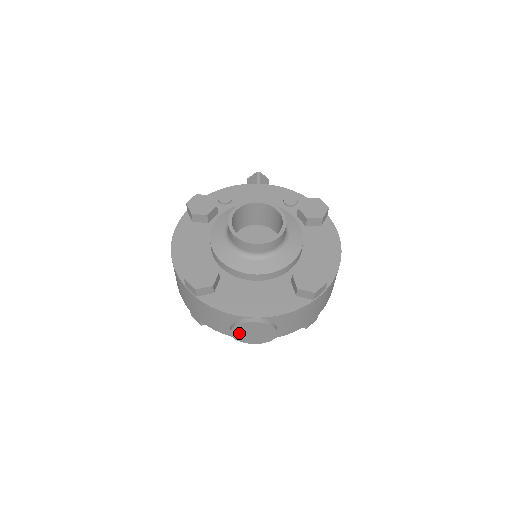
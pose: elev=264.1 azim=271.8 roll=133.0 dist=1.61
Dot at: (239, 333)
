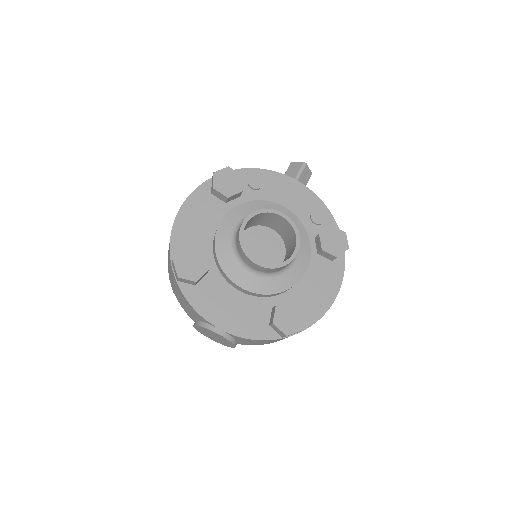
Dot at: (201, 329)
